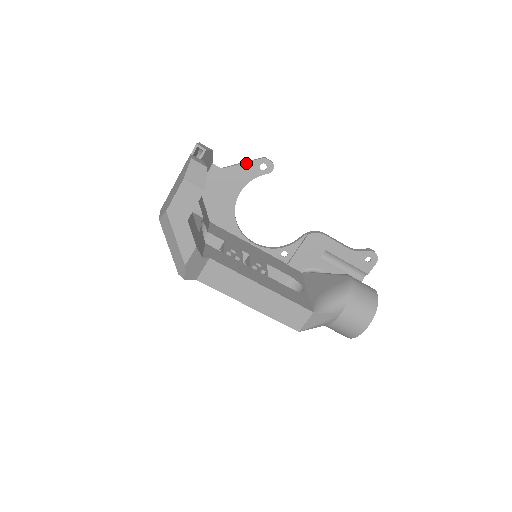
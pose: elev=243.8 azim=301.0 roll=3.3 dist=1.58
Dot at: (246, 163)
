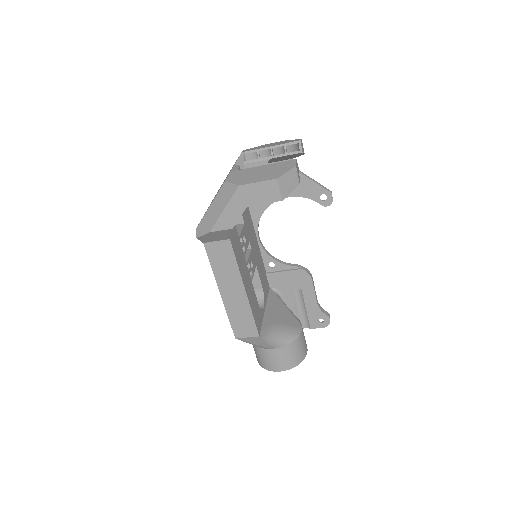
Dot at: (315, 183)
